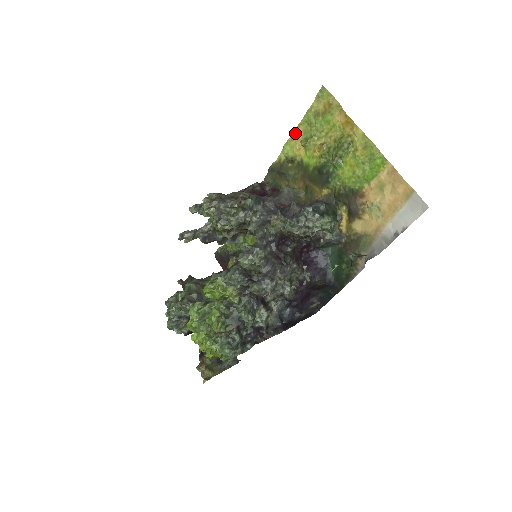
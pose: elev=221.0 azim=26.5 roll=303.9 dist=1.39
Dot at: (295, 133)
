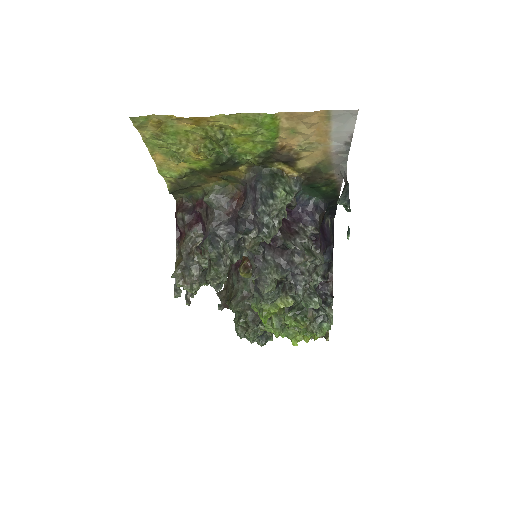
Dot at: (156, 160)
